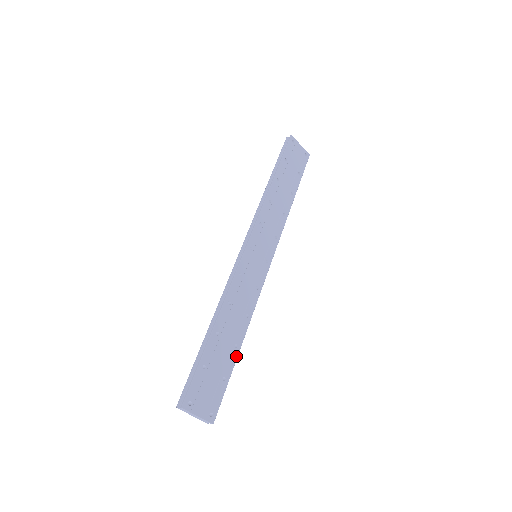
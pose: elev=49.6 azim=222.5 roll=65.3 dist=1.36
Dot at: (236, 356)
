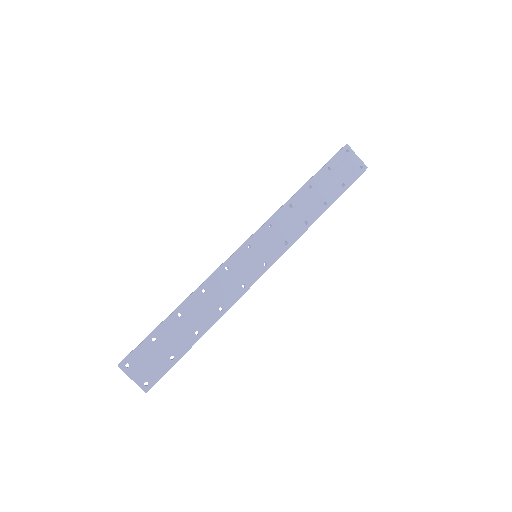
Dot at: (194, 342)
